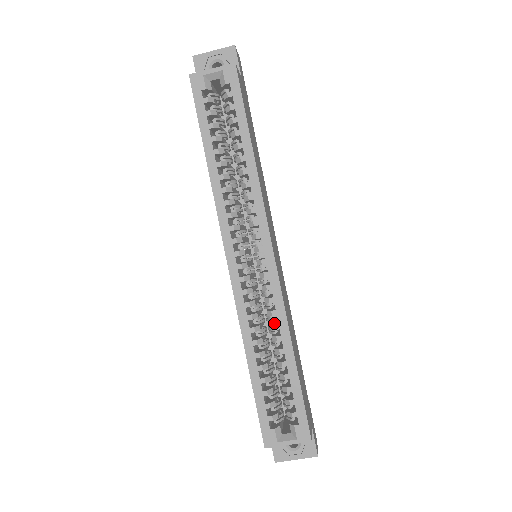
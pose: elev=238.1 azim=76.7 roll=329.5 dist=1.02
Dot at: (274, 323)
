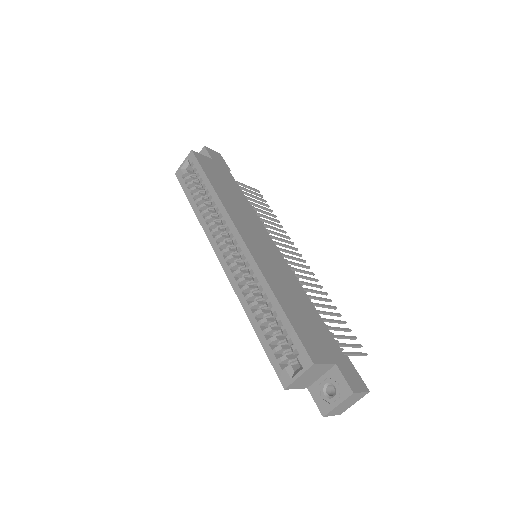
Dot at: (257, 283)
